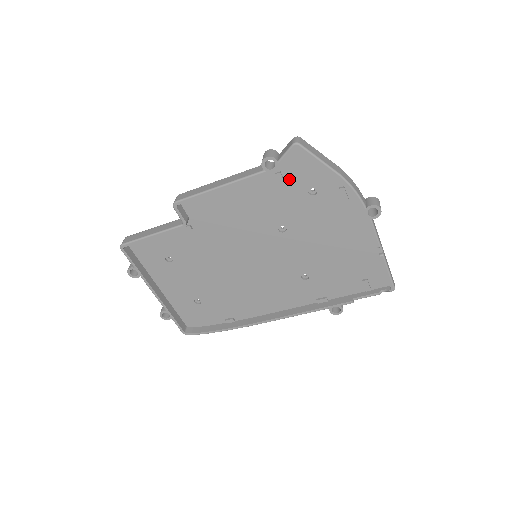
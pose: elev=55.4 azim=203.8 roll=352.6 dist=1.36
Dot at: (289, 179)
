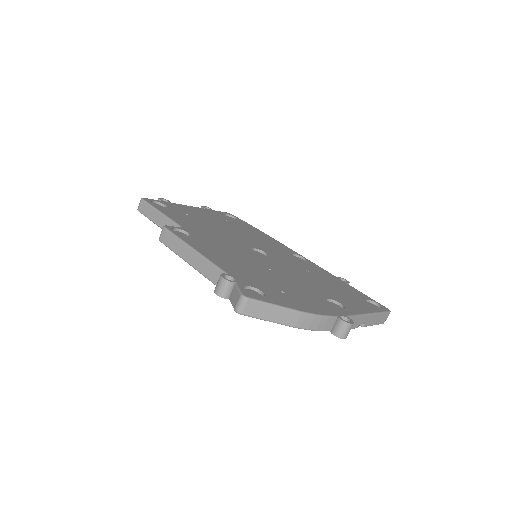
Dot at: occluded
